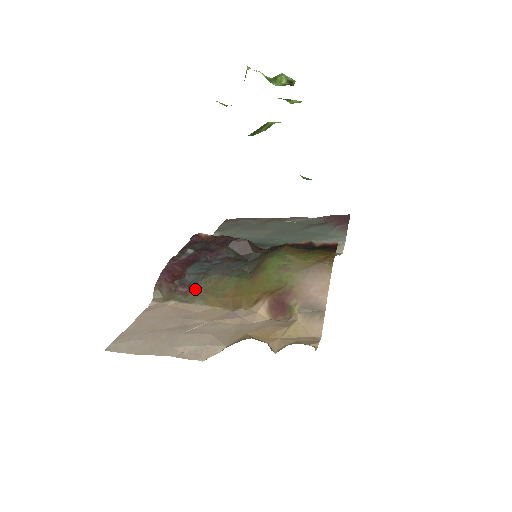
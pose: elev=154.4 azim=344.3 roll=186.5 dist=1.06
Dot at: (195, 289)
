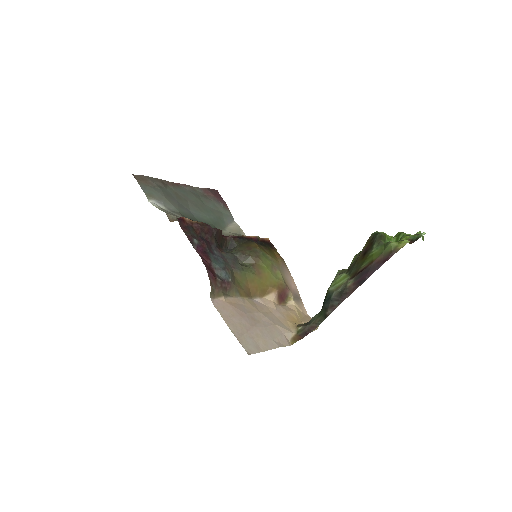
Dot at: (232, 284)
